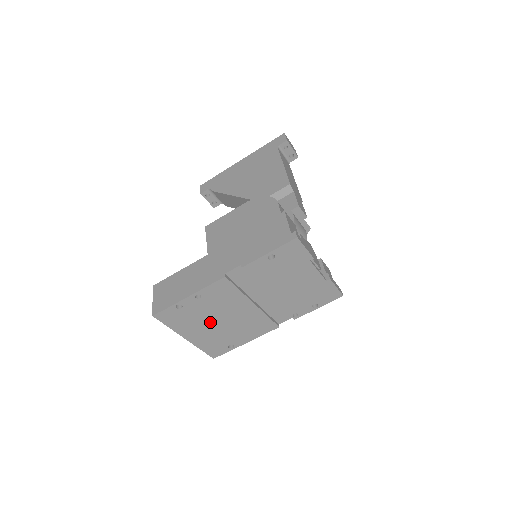
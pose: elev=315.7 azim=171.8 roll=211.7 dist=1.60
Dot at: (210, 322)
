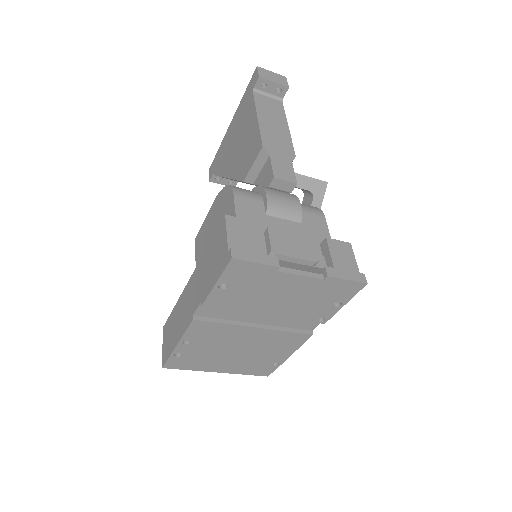
Dot at: (226, 355)
